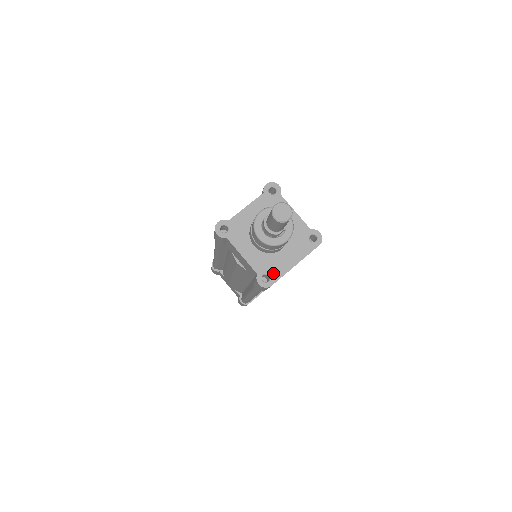
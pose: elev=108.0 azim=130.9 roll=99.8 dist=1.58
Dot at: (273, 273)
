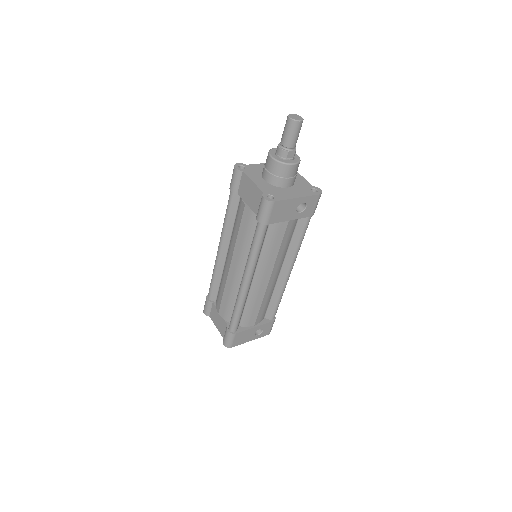
Dot at: (277, 196)
